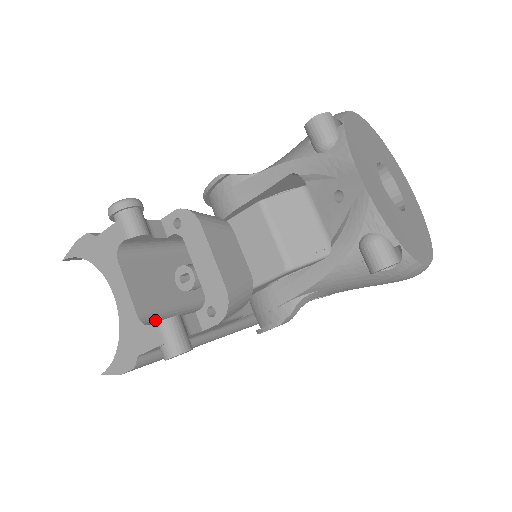
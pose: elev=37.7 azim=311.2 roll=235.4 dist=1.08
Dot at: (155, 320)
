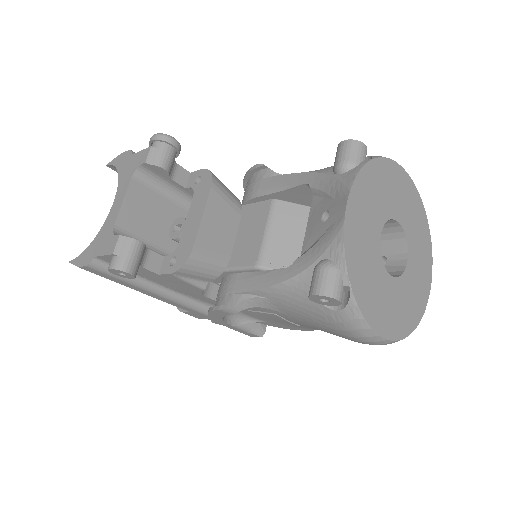
Dot at: occluded
